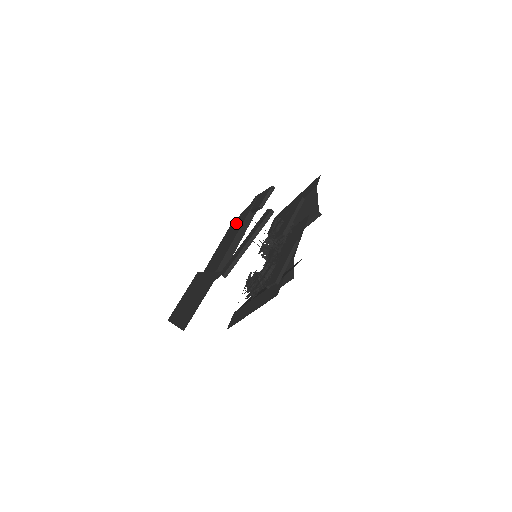
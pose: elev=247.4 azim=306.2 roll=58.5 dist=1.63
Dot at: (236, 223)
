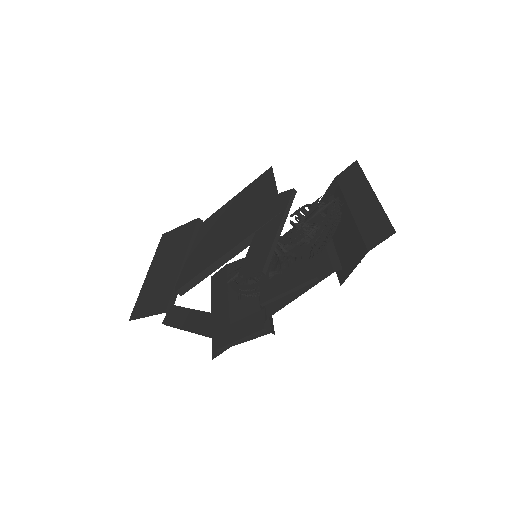
Dot at: (255, 202)
